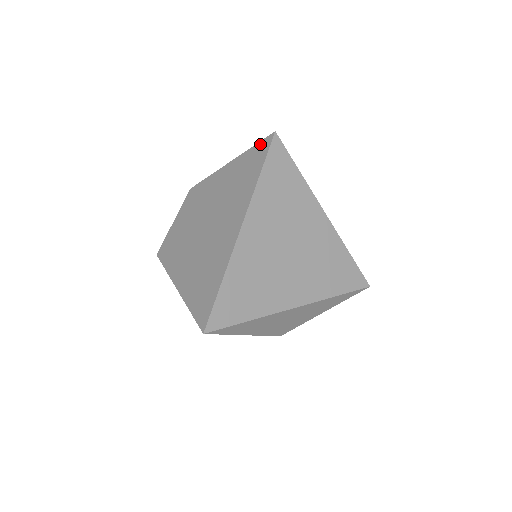
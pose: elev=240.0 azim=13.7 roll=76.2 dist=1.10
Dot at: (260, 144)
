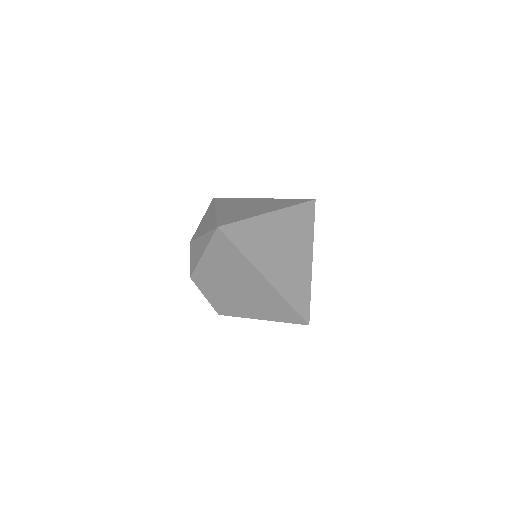
Dot at: (215, 238)
